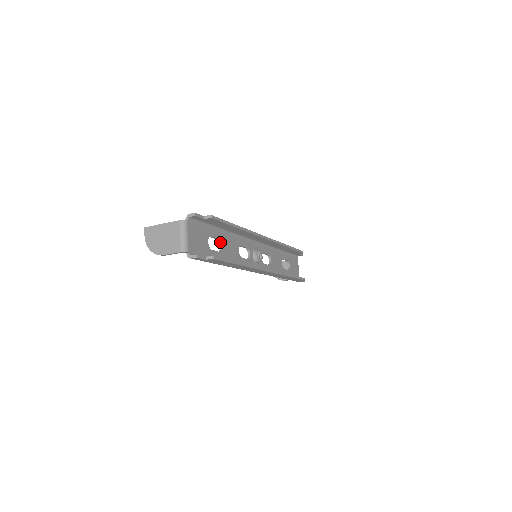
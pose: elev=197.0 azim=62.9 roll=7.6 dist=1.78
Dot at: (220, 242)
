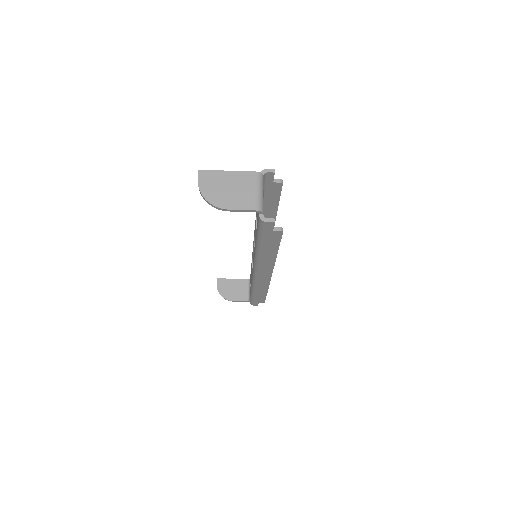
Dot at: occluded
